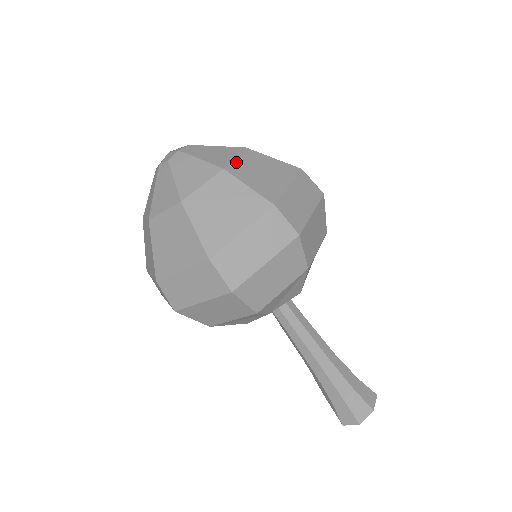
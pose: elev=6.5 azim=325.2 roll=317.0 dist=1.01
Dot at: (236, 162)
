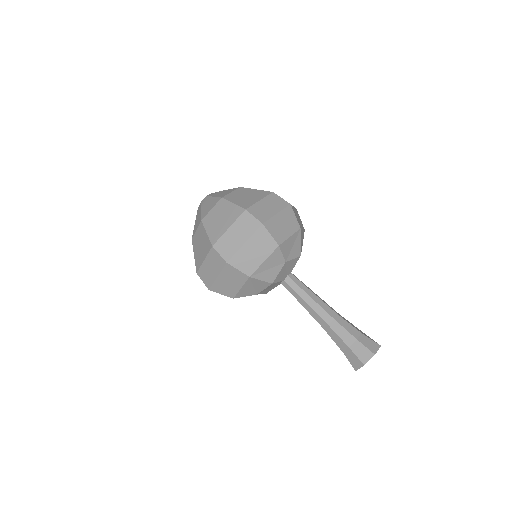
Dot at: (210, 213)
